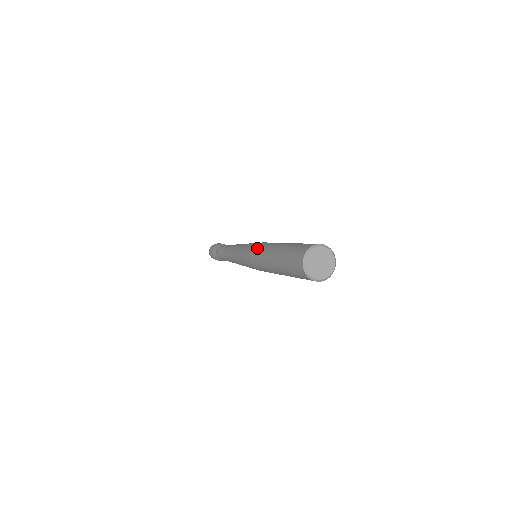
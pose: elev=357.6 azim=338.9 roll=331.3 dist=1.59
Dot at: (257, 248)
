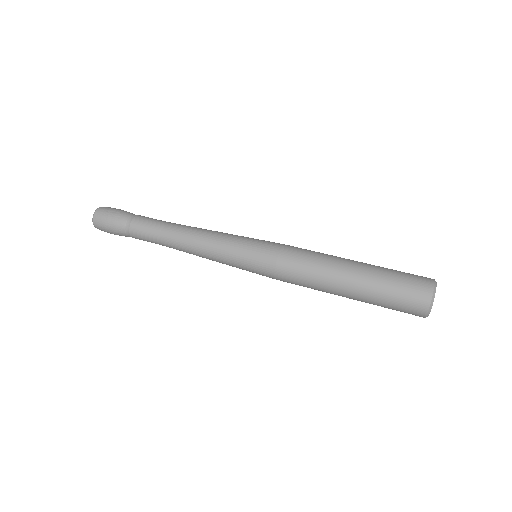
Dot at: (297, 250)
